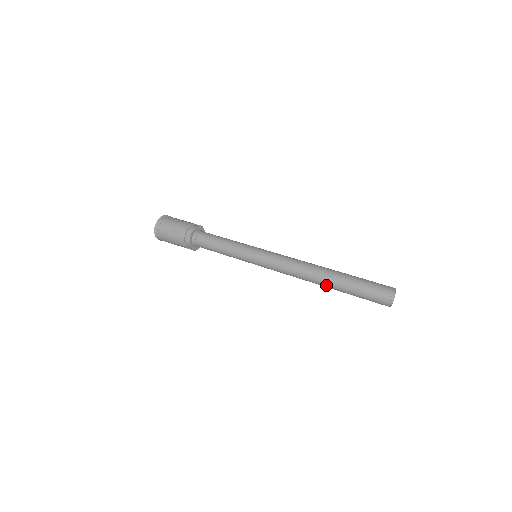
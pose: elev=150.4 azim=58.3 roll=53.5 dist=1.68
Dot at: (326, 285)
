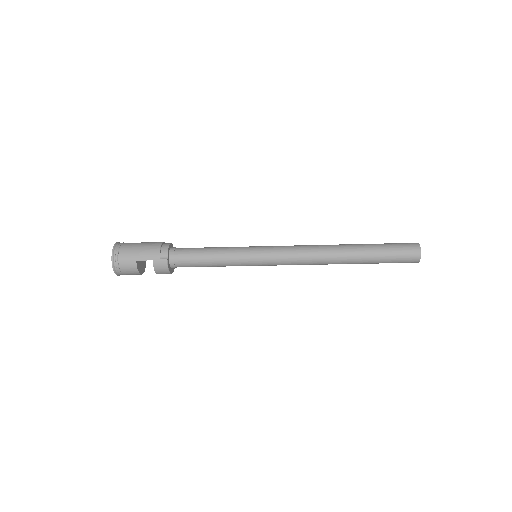
Dot at: (350, 249)
